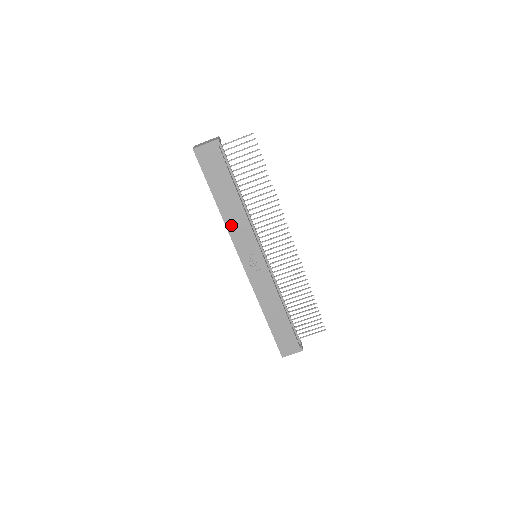
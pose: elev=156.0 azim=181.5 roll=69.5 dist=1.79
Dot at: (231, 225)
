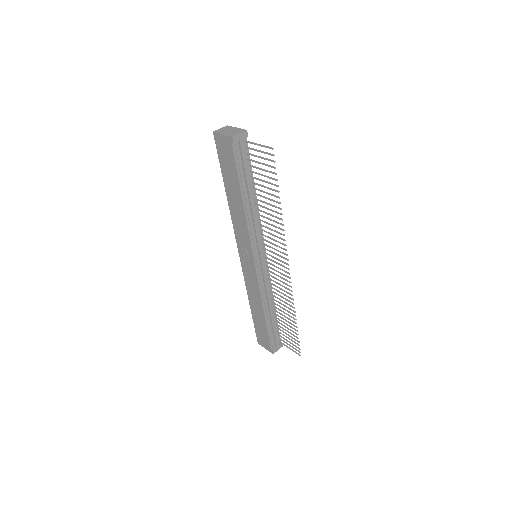
Dot at: (235, 218)
